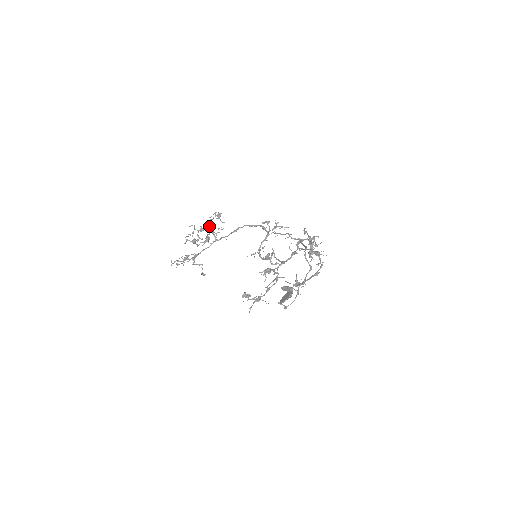
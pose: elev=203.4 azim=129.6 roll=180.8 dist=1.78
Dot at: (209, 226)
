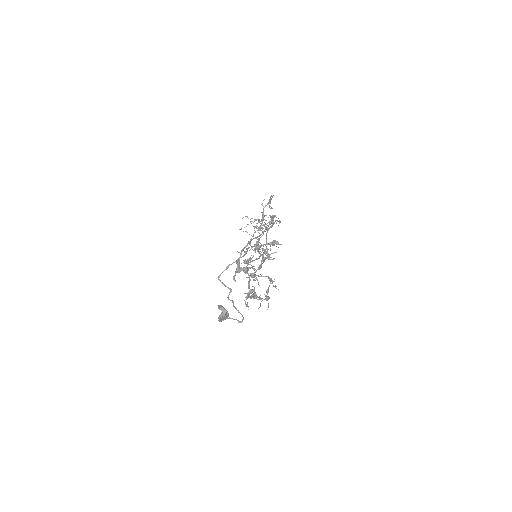
Dot at: (263, 213)
